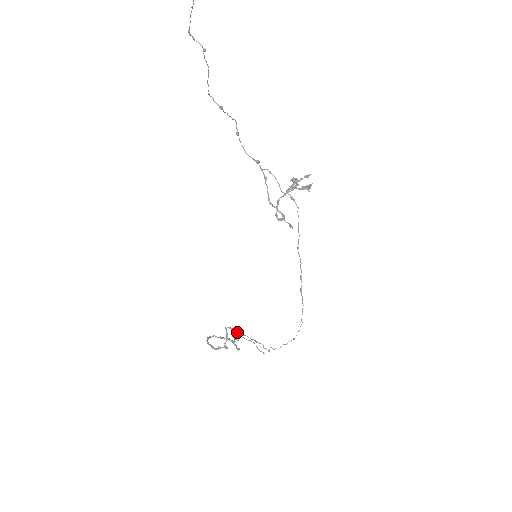
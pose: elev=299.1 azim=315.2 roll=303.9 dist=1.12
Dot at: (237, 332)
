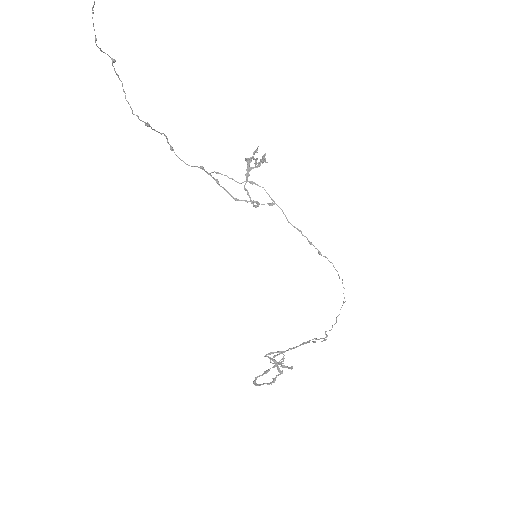
Dot at: (279, 351)
